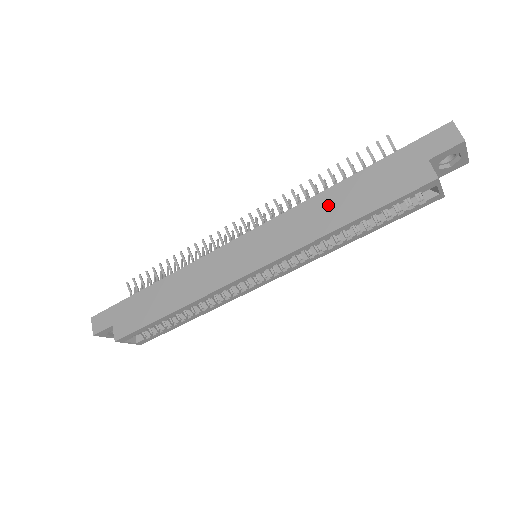
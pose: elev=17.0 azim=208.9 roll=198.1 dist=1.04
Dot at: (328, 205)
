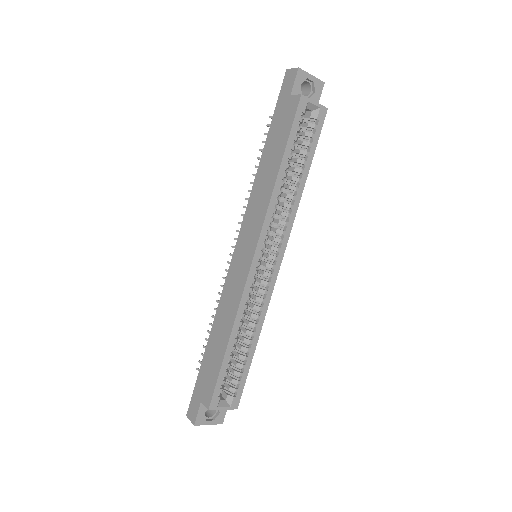
Dot at: (263, 175)
